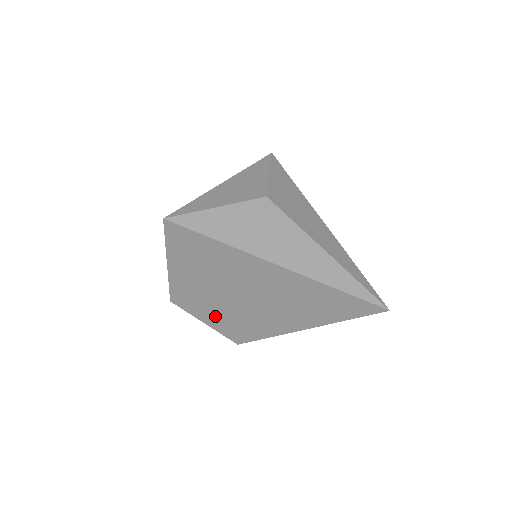
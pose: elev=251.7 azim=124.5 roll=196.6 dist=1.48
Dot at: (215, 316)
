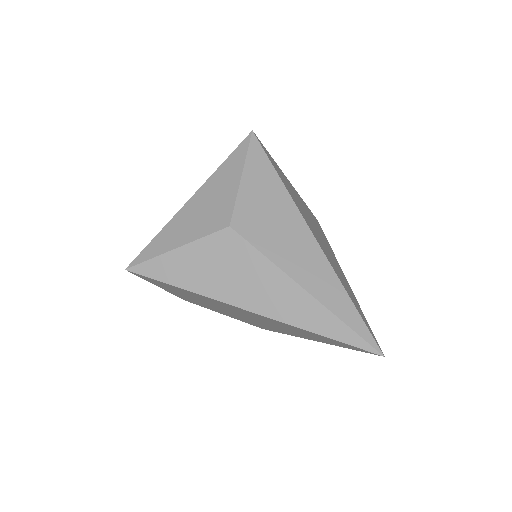
Dot at: occluded
